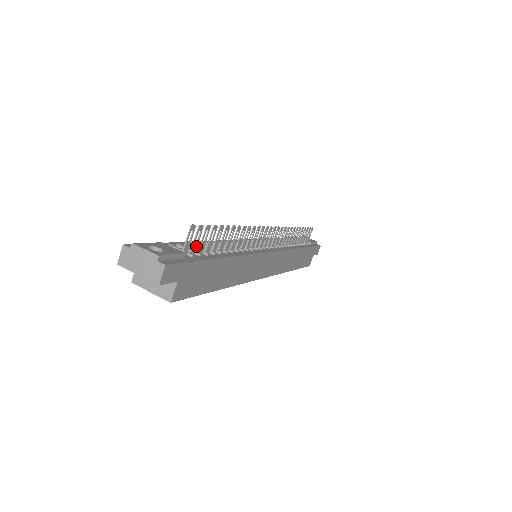
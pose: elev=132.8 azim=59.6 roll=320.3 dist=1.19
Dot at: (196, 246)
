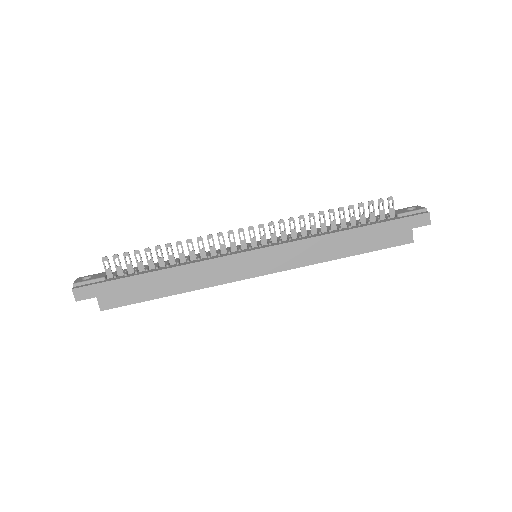
Dot at: (121, 269)
